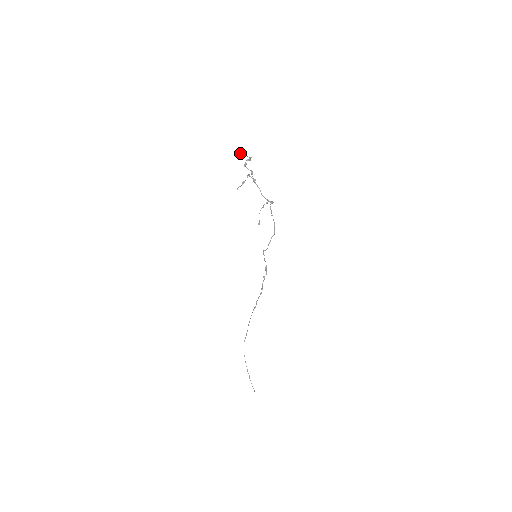
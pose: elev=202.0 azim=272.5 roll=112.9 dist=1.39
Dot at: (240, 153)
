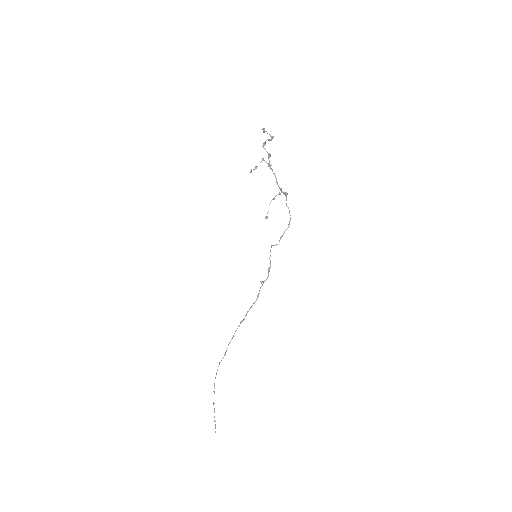
Dot at: (263, 128)
